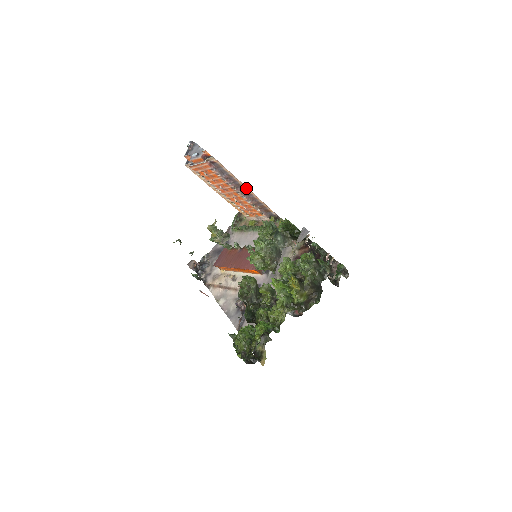
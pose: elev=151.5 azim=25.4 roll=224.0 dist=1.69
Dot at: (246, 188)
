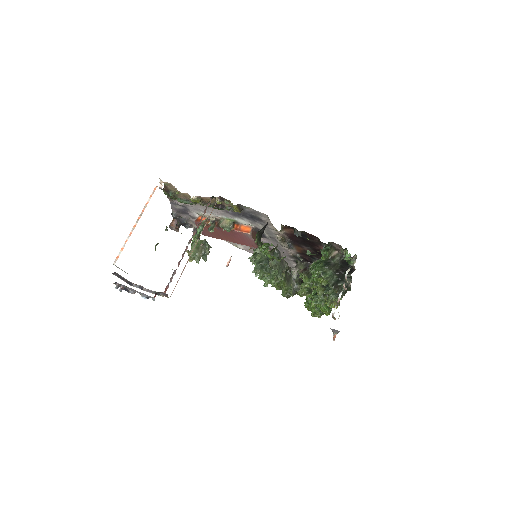
Dot at: occluded
